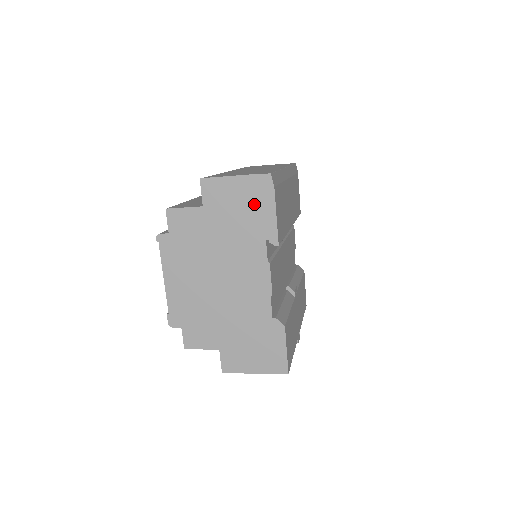
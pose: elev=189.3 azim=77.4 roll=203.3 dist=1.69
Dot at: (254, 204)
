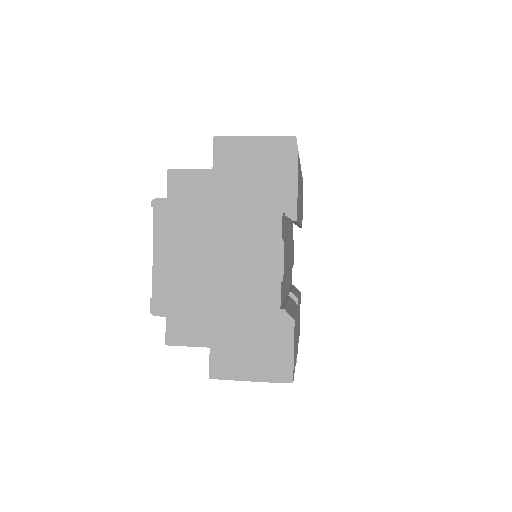
Dot at: (273, 170)
